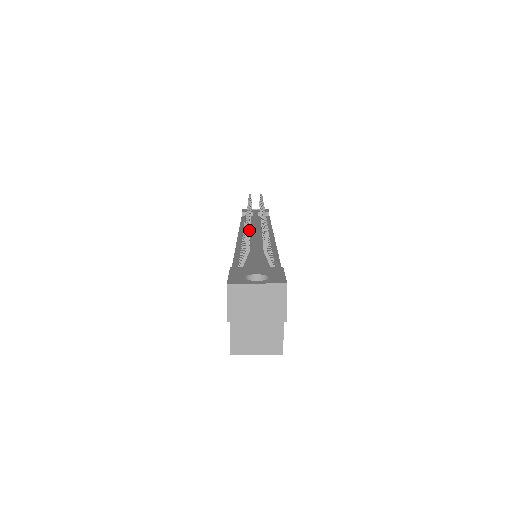
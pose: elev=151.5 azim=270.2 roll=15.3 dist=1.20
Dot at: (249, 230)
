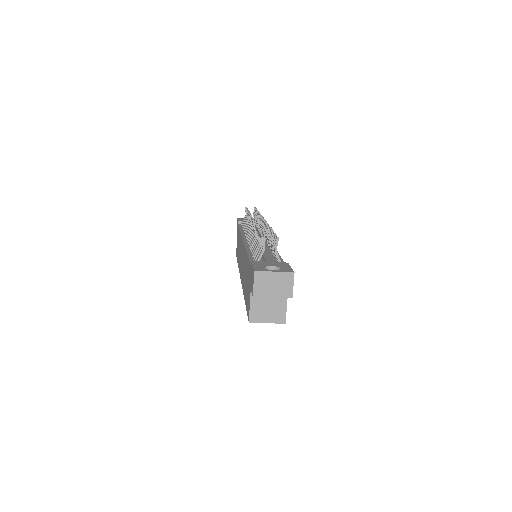
Dot at: occluded
